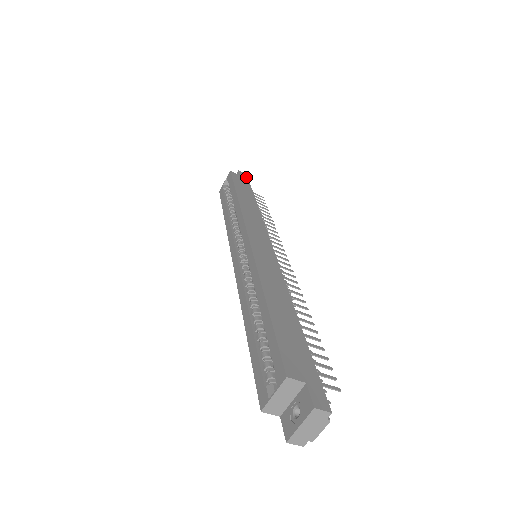
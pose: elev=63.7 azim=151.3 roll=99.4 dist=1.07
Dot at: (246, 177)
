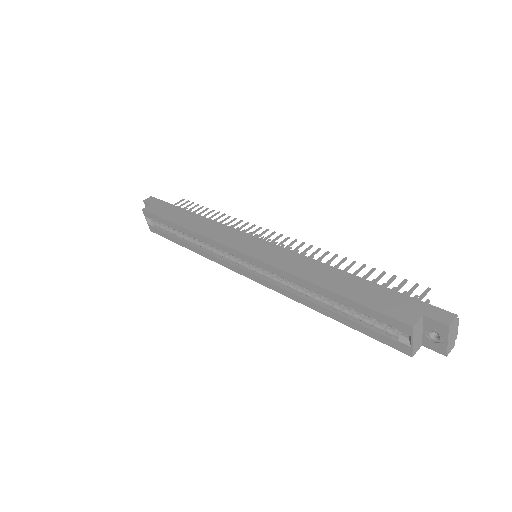
Dot at: (155, 200)
